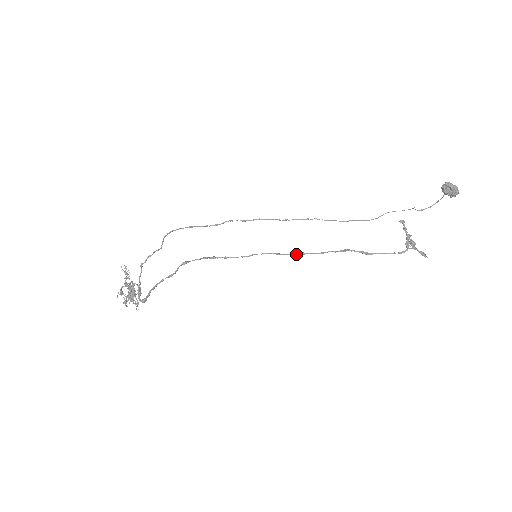
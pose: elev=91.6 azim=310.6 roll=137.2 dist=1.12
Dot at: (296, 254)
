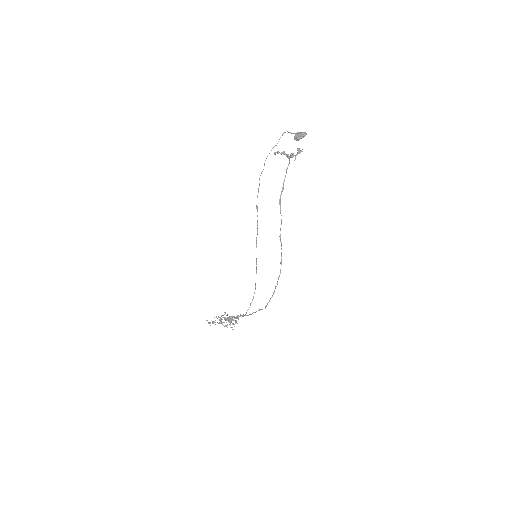
Dot at: (281, 242)
